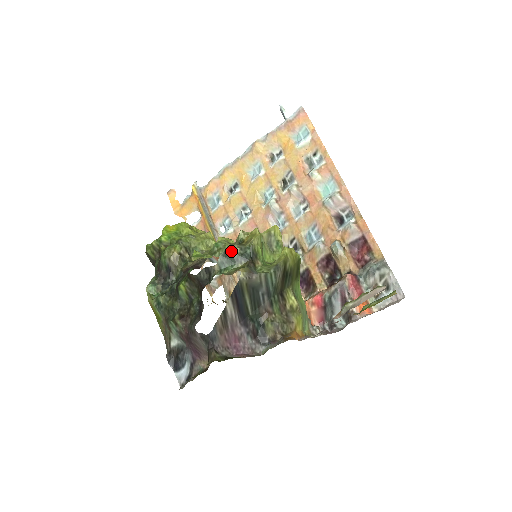
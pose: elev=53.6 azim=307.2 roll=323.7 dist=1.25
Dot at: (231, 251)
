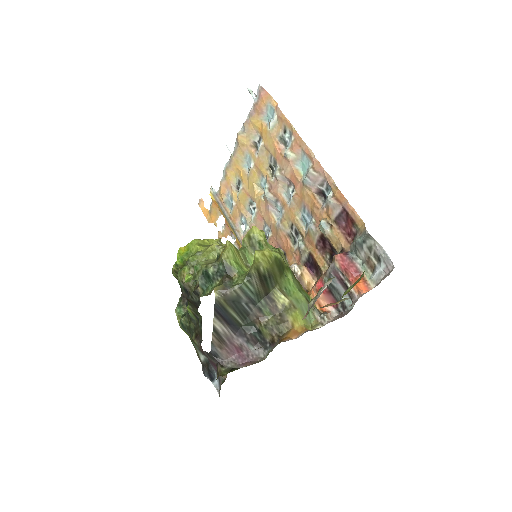
Dot at: (206, 272)
